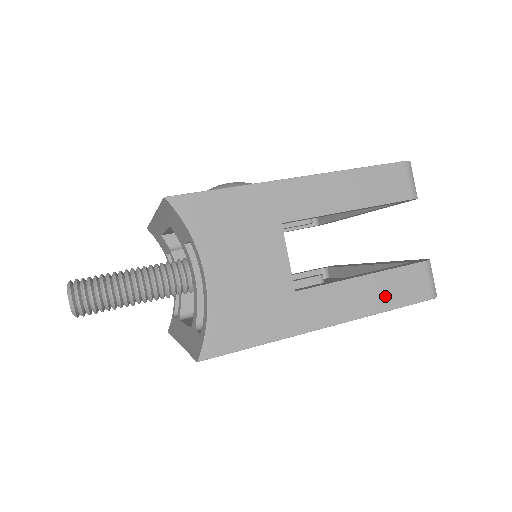
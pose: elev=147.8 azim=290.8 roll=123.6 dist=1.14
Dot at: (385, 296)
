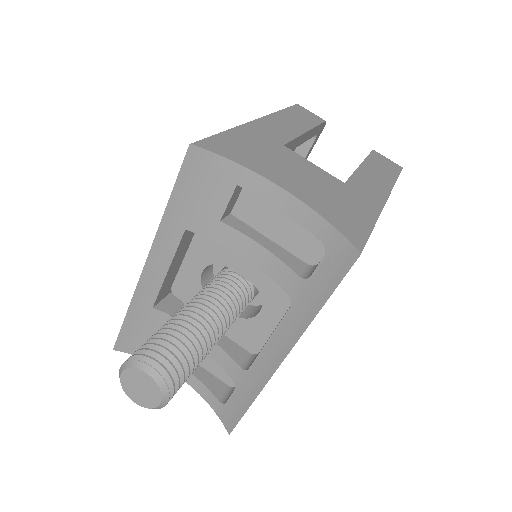
Dot at: (384, 172)
